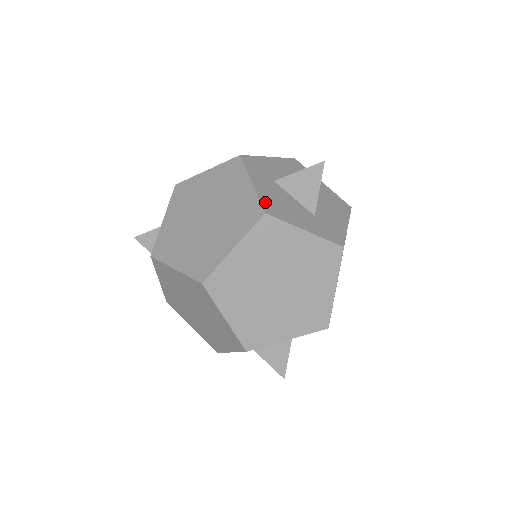
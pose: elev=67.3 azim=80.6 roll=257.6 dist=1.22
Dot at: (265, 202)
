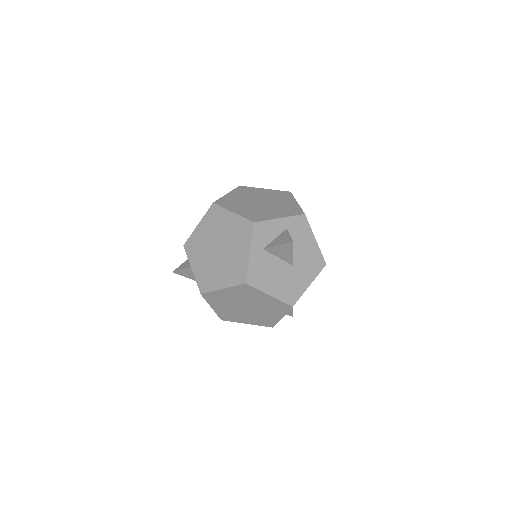
Dot at: occluded
